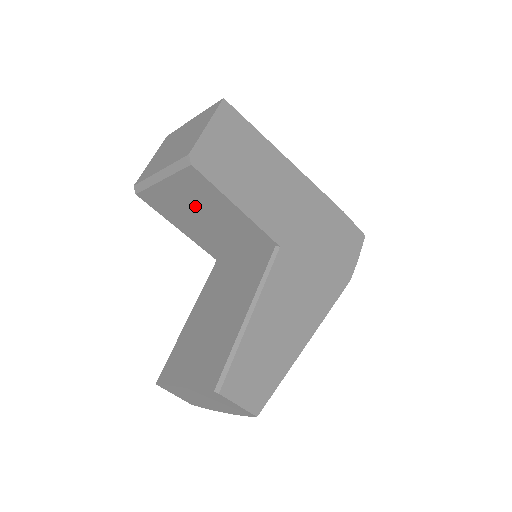
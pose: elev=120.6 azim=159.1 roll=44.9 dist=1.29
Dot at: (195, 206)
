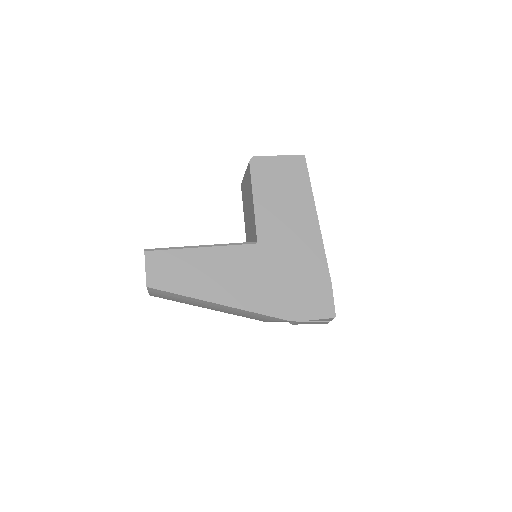
Dot at: occluded
